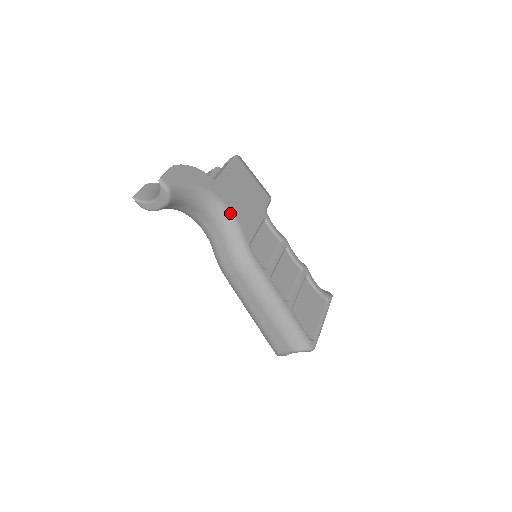
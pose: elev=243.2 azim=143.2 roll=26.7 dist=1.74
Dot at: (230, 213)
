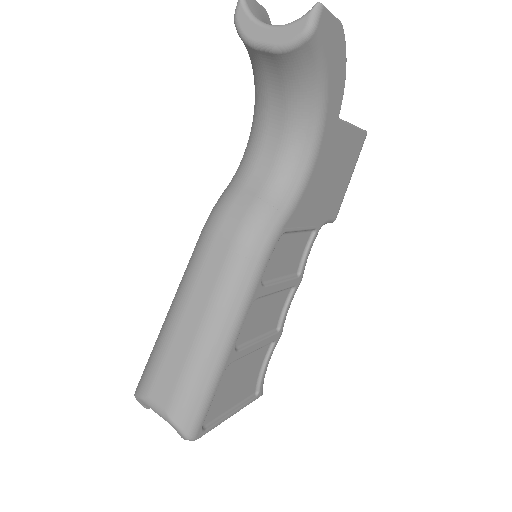
Dot at: (309, 171)
